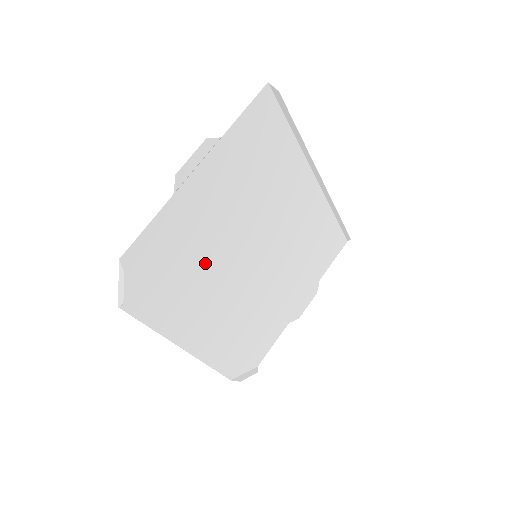
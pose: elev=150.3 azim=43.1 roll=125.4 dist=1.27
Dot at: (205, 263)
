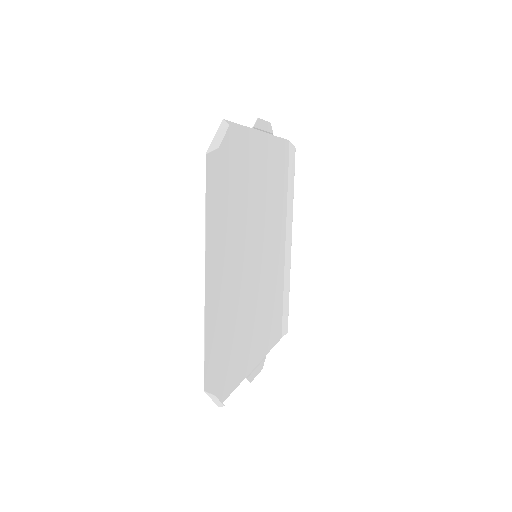
Dot at: (242, 209)
